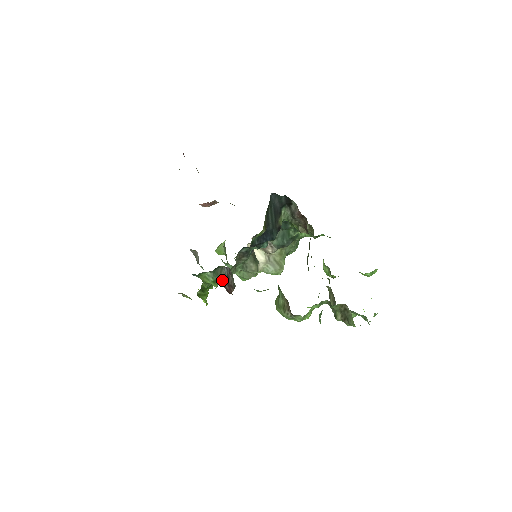
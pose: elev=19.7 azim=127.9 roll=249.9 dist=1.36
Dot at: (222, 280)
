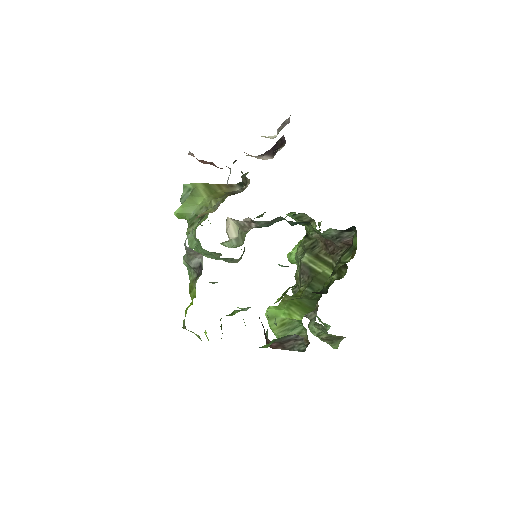
Dot at: (277, 341)
